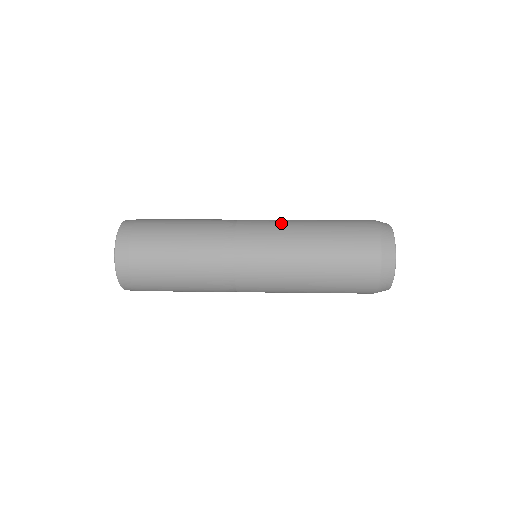
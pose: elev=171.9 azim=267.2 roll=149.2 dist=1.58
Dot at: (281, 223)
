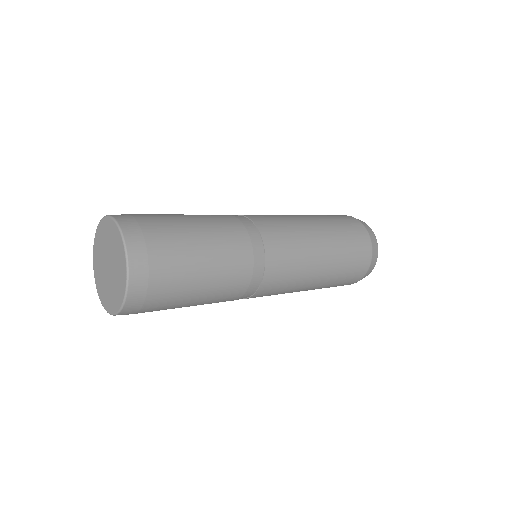
Dot at: (303, 240)
